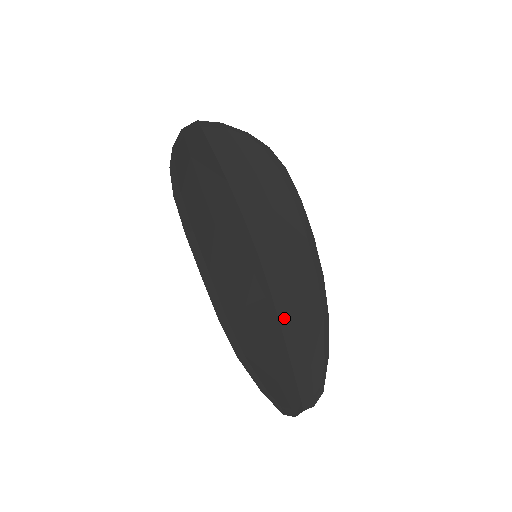
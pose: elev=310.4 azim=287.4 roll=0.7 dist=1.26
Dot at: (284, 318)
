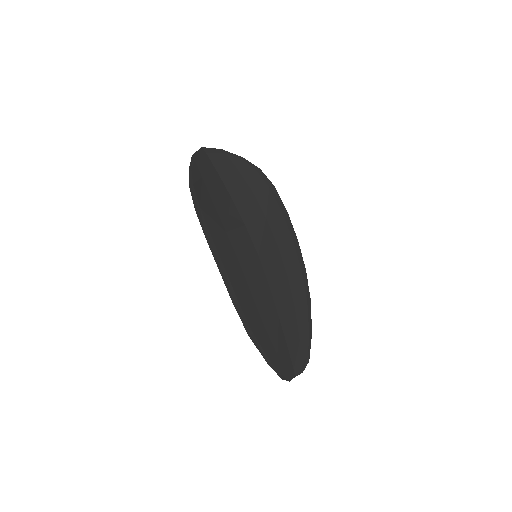
Dot at: (279, 304)
